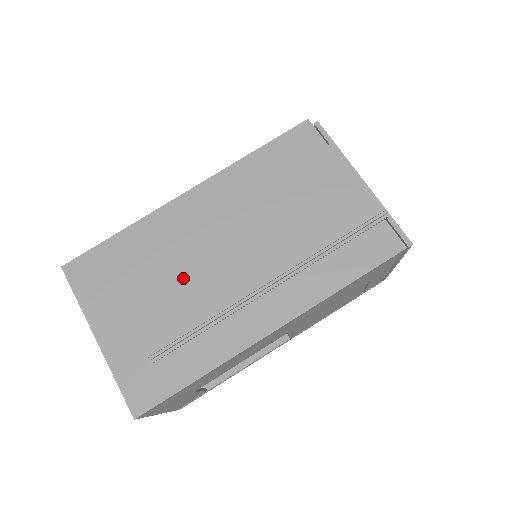
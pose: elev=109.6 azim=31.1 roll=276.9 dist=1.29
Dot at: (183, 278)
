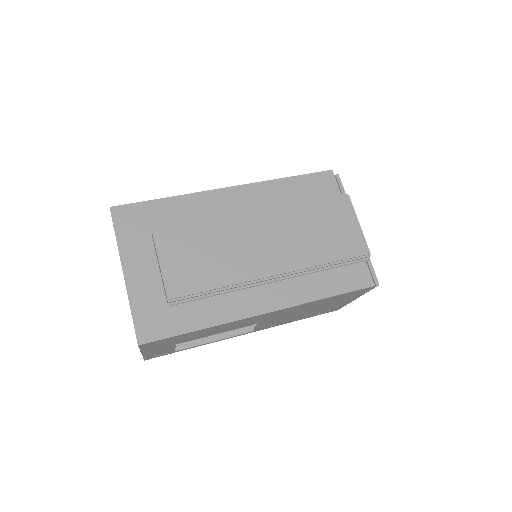
Dot at: (212, 250)
